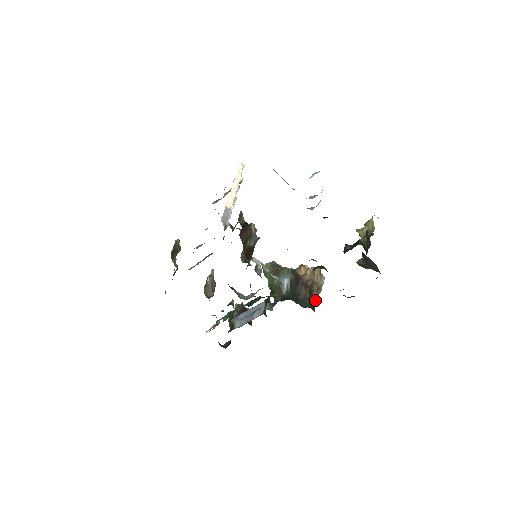
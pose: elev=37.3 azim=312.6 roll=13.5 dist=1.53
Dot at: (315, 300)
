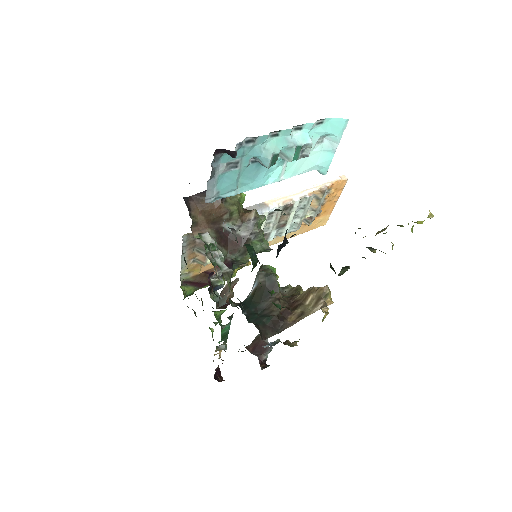
Dot at: (285, 326)
